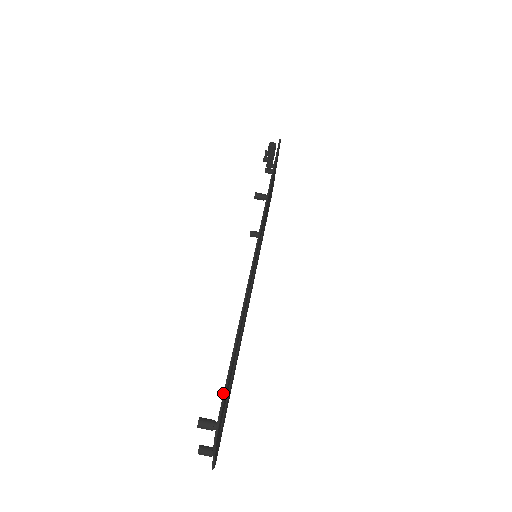
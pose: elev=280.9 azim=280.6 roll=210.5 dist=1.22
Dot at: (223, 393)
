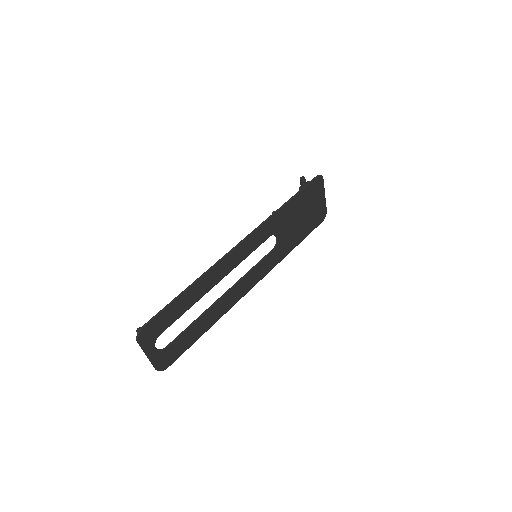
Dot at: (152, 317)
